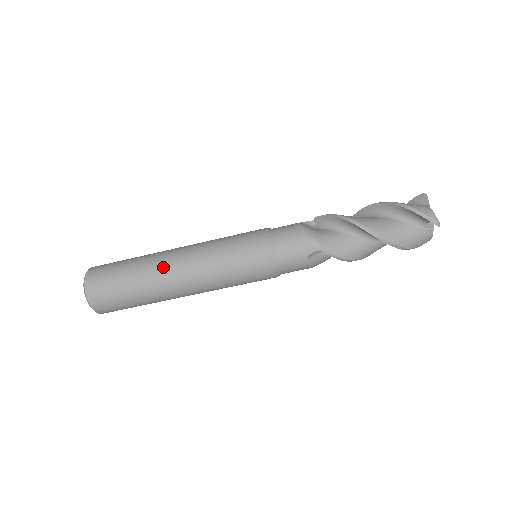
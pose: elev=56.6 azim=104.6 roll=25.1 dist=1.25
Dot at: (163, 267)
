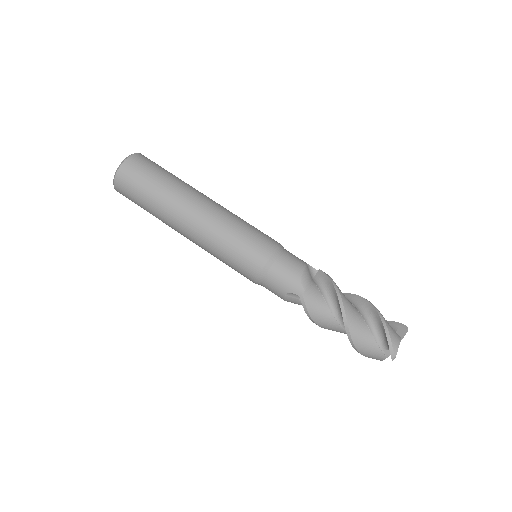
Dot at: (186, 203)
